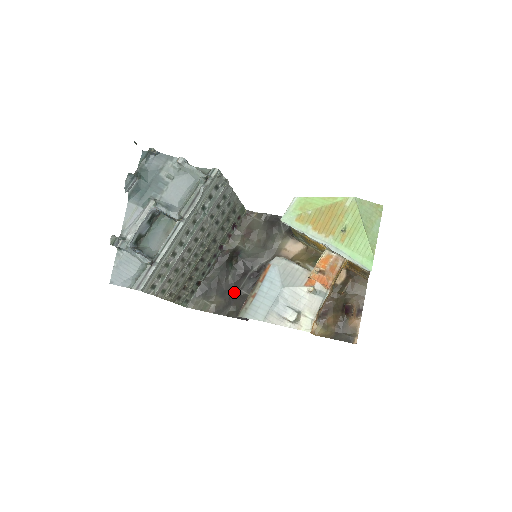
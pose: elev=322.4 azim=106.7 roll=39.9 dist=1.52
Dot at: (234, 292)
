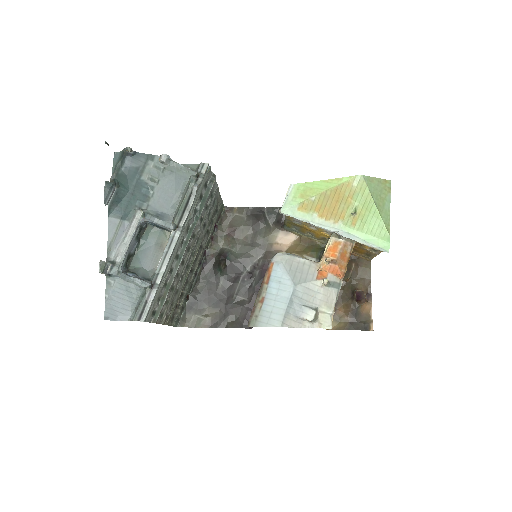
Dot at: (229, 300)
